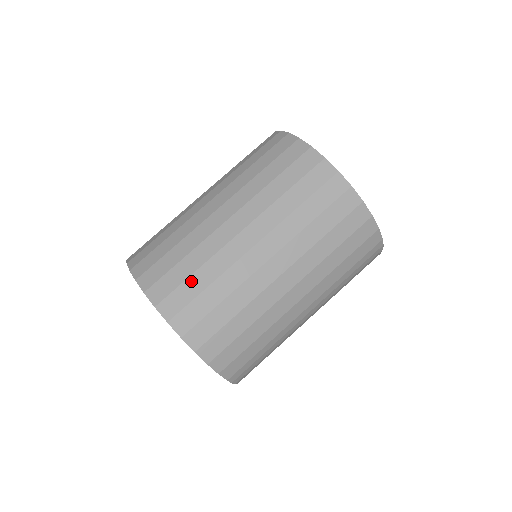
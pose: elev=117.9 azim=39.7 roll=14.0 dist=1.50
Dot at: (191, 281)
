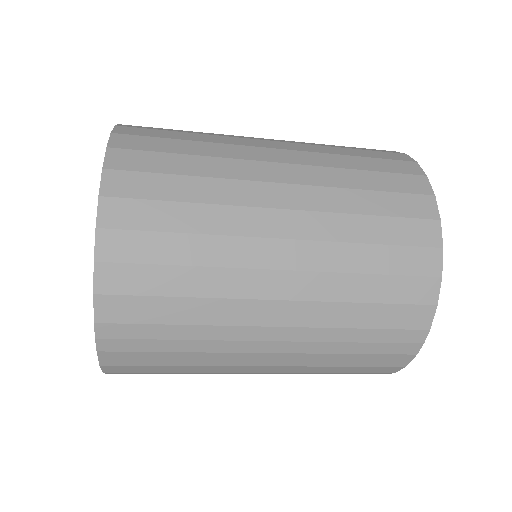
Dot at: (174, 158)
